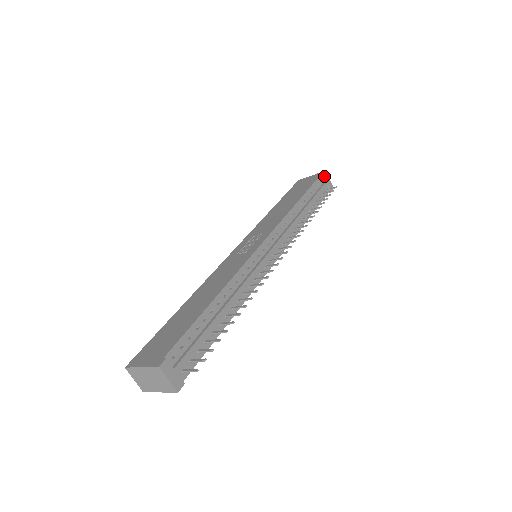
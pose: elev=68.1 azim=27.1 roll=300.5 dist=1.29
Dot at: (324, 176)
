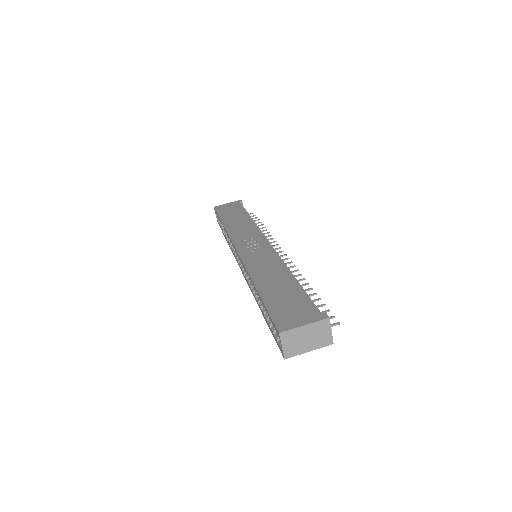
Dot at: (242, 204)
